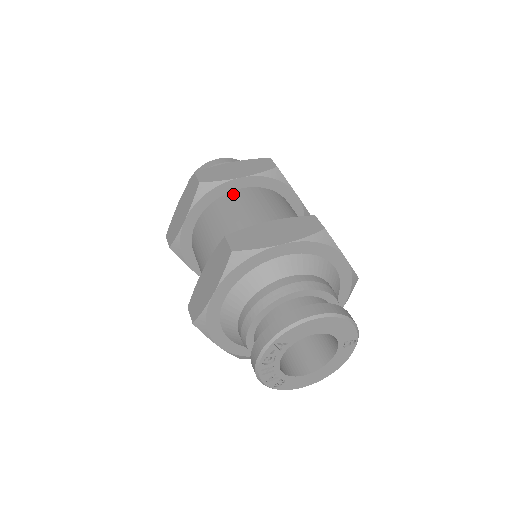
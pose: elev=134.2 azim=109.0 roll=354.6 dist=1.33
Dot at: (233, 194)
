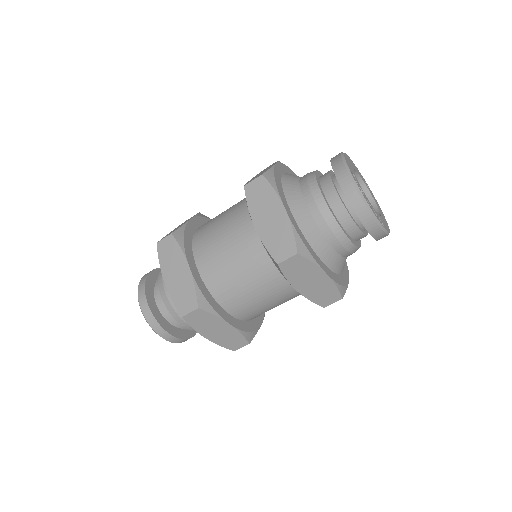
Dot at: (198, 229)
